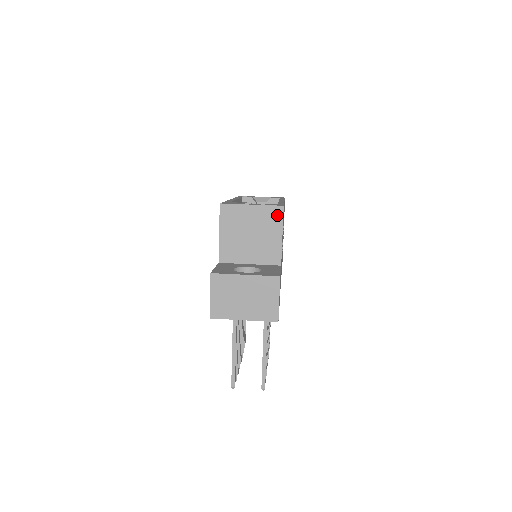
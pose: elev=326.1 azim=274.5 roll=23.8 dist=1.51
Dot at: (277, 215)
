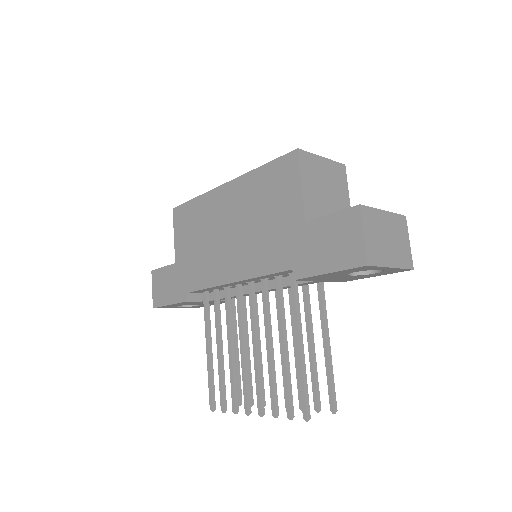
Dot at: (342, 173)
